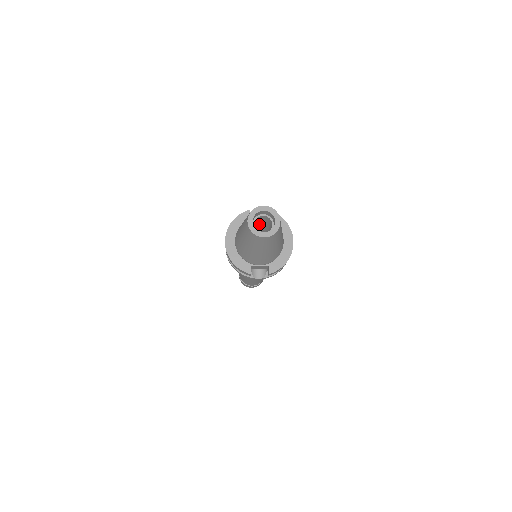
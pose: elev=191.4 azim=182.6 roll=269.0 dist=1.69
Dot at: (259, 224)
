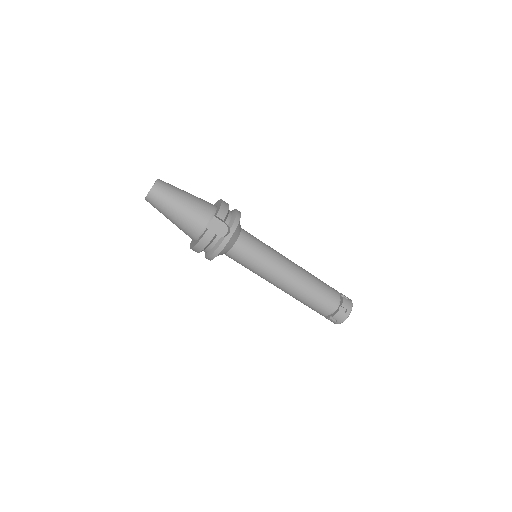
Dot at: occluded
